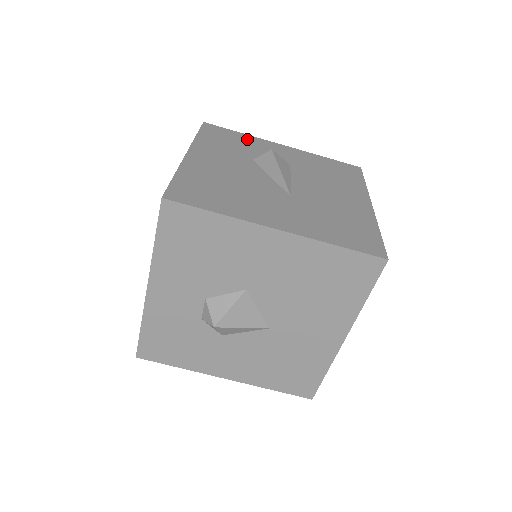
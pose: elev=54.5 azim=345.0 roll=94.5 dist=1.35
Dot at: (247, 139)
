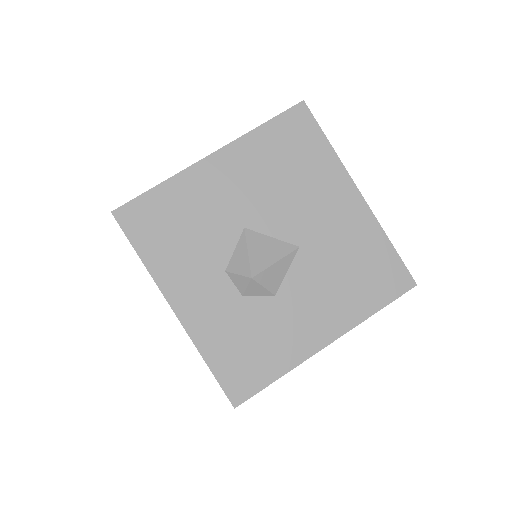
Dot at: occluded
